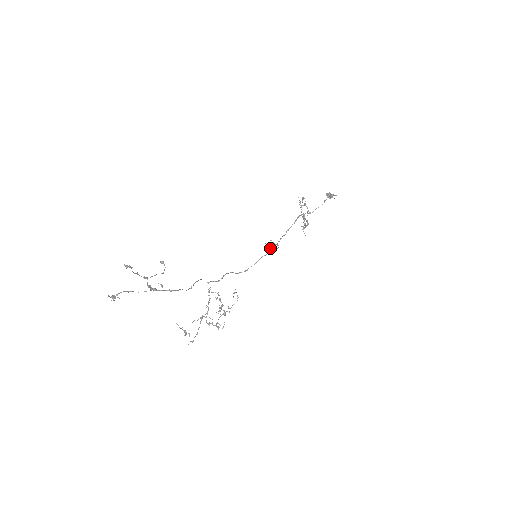
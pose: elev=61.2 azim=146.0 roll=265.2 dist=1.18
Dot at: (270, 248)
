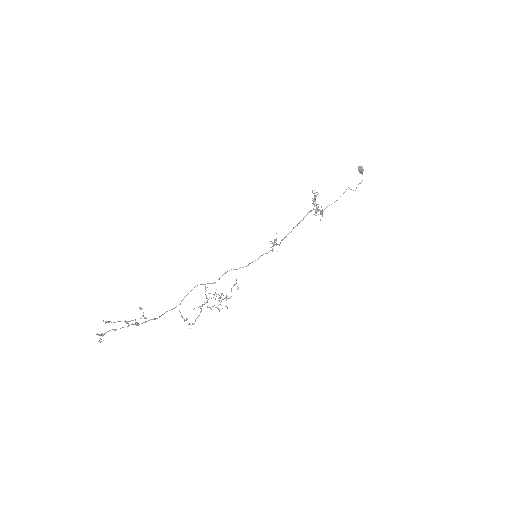
Dot at: occluded
